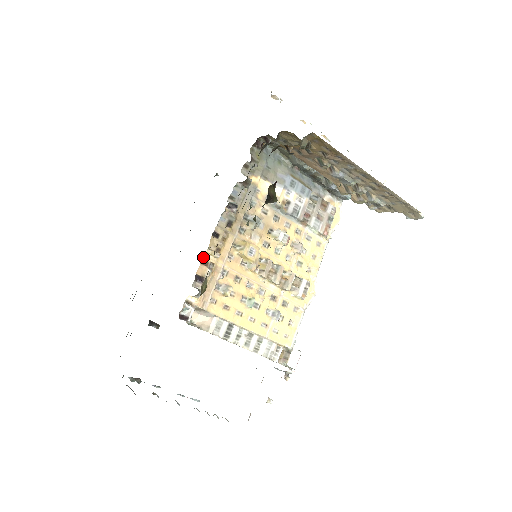
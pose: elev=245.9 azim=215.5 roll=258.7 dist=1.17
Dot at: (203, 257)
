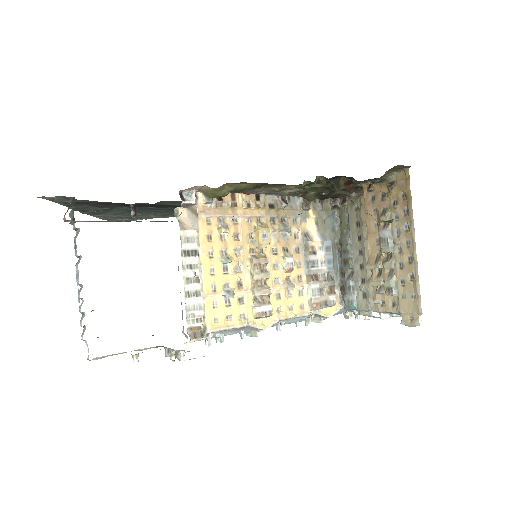
Dot at: (237, 193)
